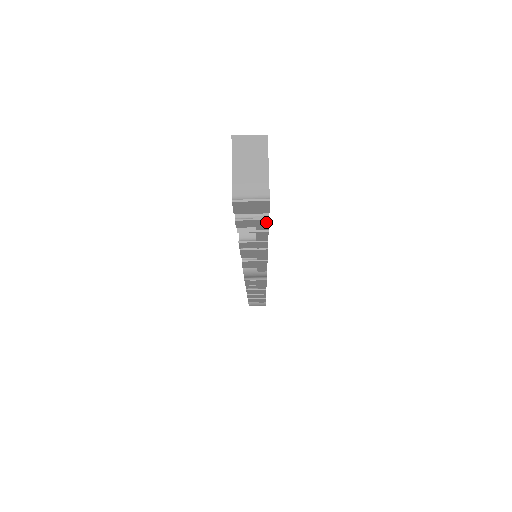
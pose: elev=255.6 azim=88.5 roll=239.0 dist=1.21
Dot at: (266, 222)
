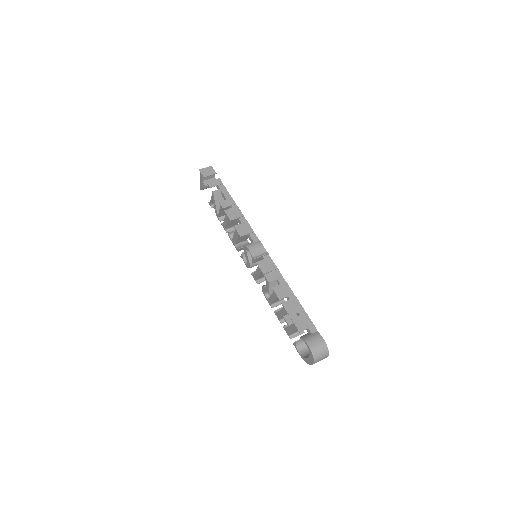
Dot at: (220, 180)
